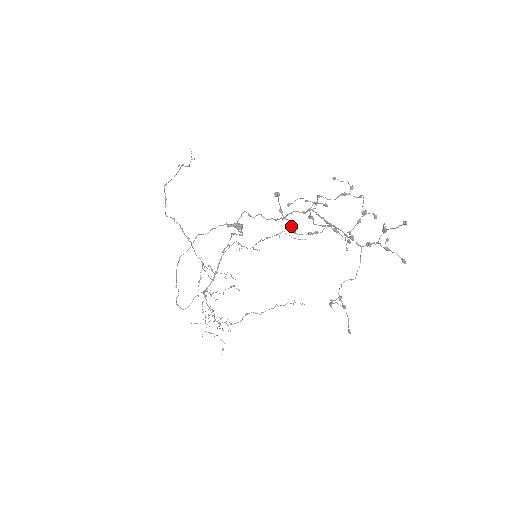
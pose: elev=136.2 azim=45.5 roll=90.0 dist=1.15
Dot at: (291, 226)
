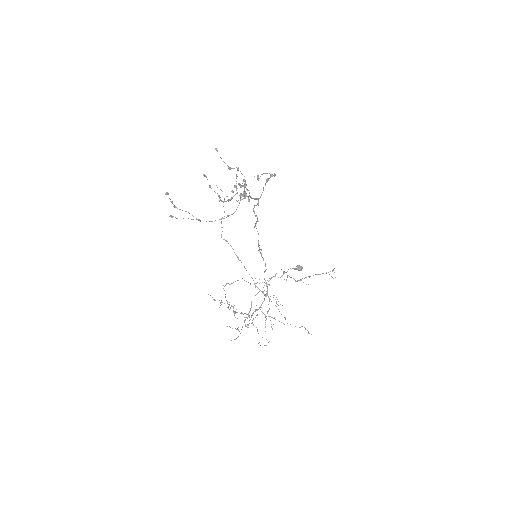
Dot at: (219, 197)
